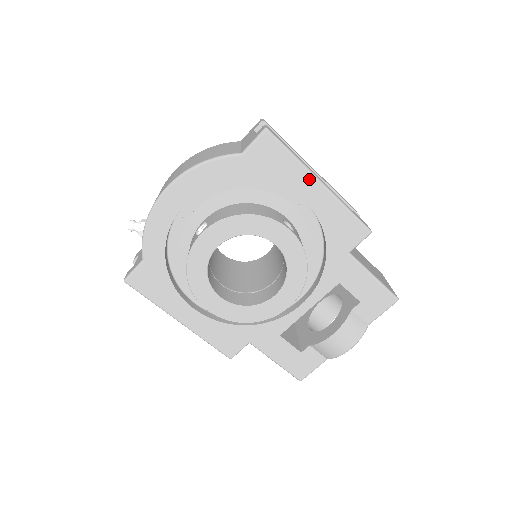
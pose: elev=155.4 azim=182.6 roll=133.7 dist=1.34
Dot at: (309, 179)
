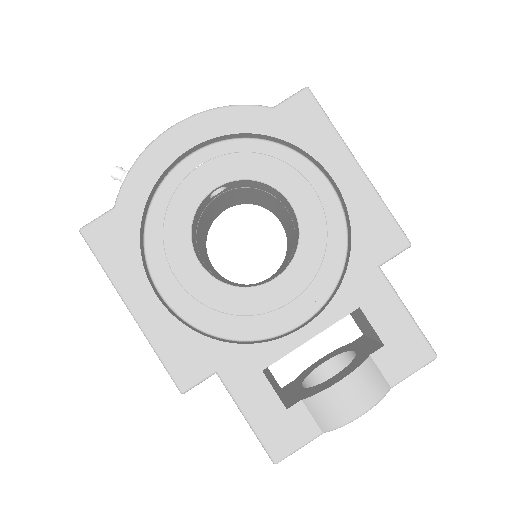
Dot at: (345, 156)
